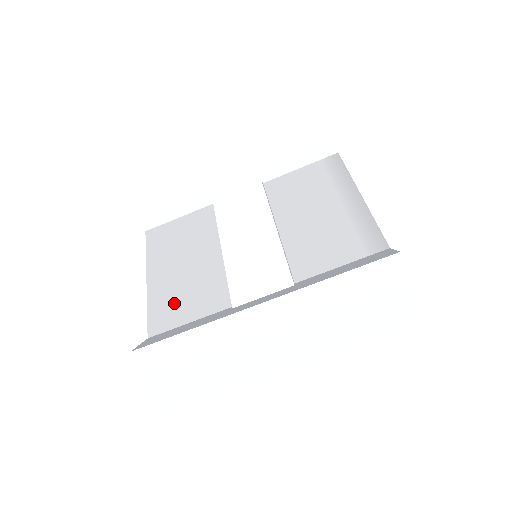
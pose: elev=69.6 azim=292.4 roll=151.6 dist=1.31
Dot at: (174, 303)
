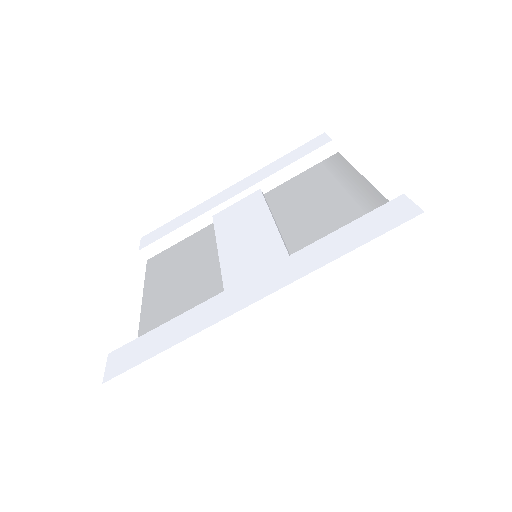
Dot at: (167, 313)
